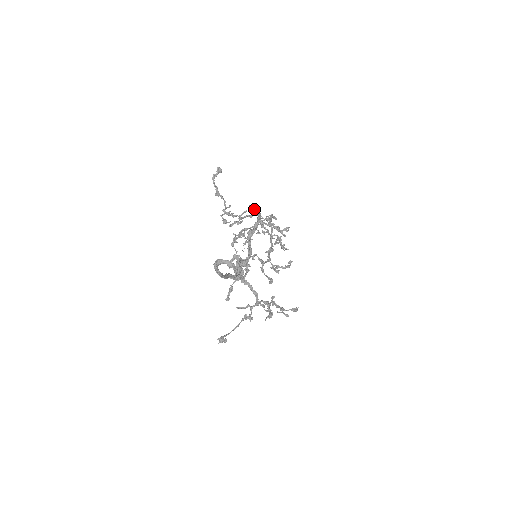
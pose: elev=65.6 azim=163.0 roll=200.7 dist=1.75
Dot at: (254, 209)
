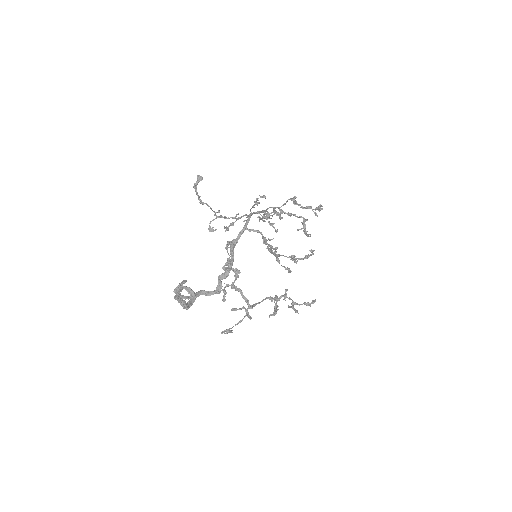
Dot at: occluded
